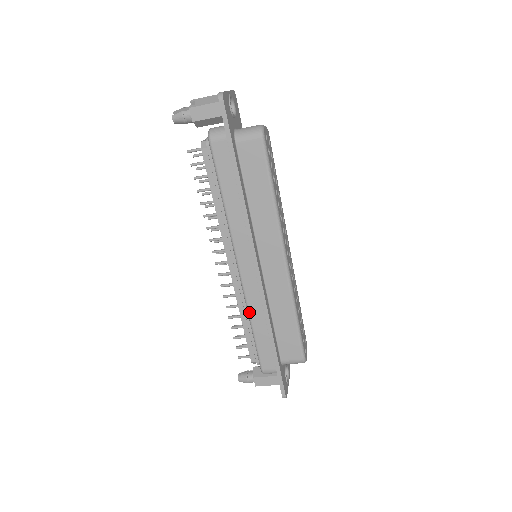
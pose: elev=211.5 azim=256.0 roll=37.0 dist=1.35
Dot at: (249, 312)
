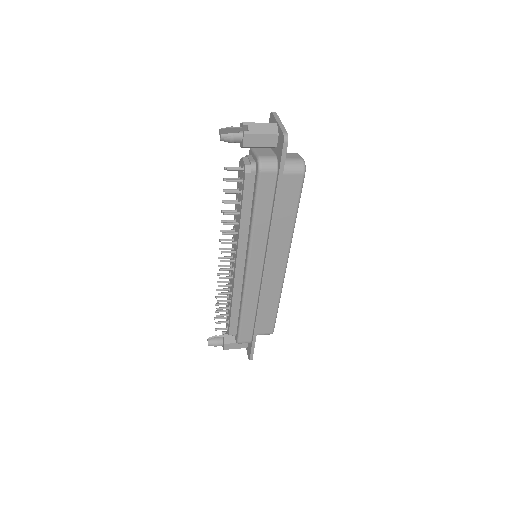
Dot at: (244, 303)
